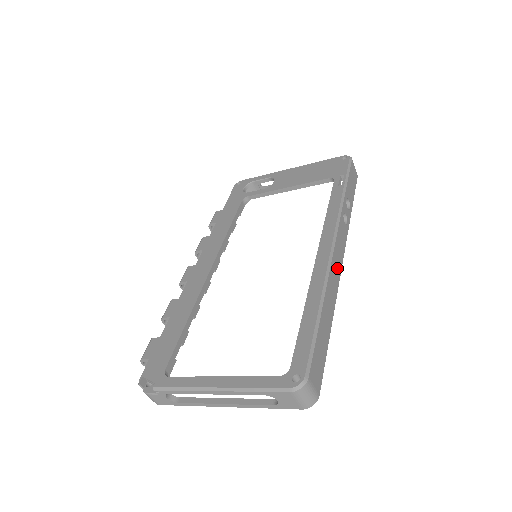
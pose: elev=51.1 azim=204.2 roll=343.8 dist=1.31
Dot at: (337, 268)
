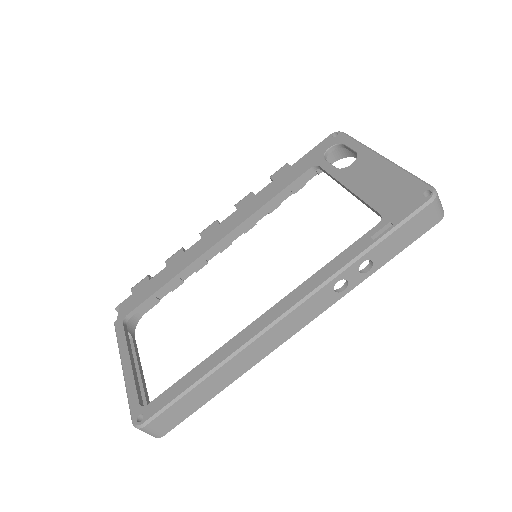
Dot at: (275, 340)
